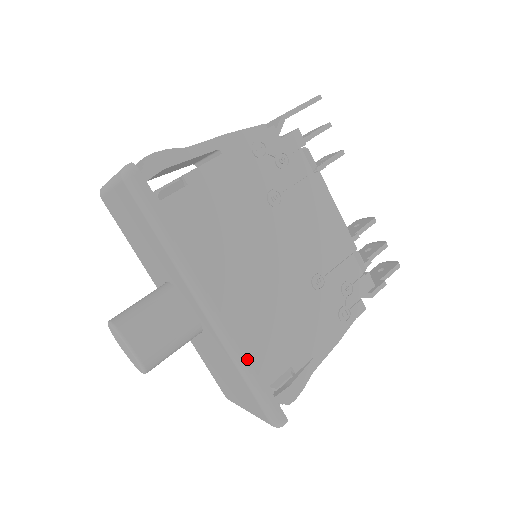
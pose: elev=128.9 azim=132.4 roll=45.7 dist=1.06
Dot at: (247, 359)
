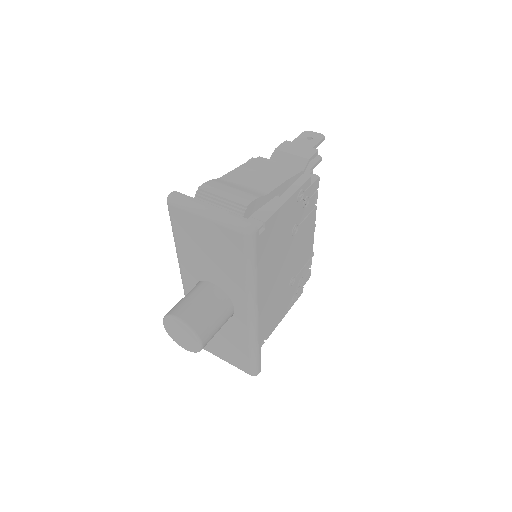
Dot at: (259, 342)
